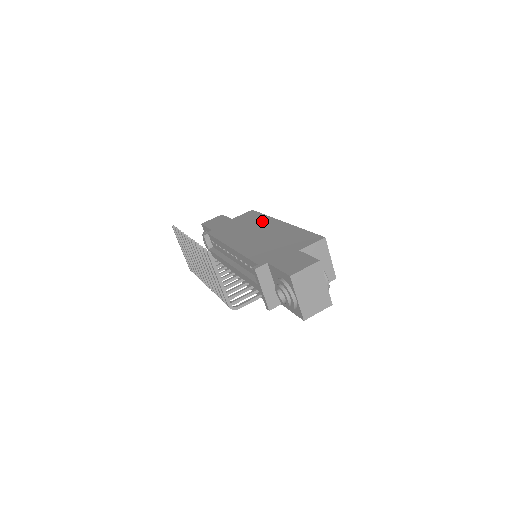
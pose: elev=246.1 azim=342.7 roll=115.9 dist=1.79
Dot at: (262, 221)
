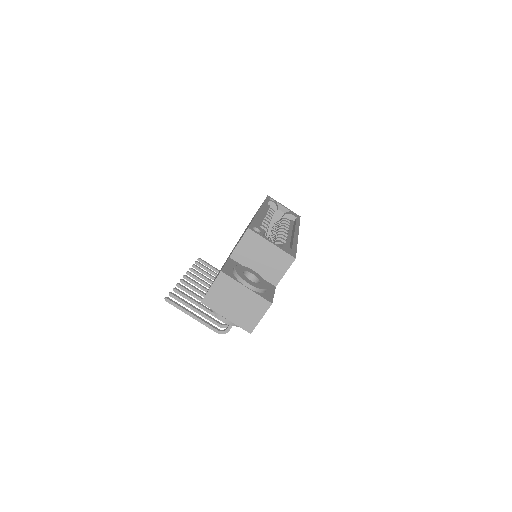
Dot at: occluded
